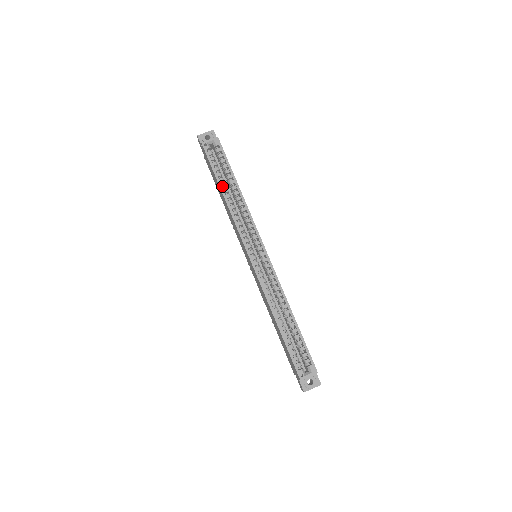
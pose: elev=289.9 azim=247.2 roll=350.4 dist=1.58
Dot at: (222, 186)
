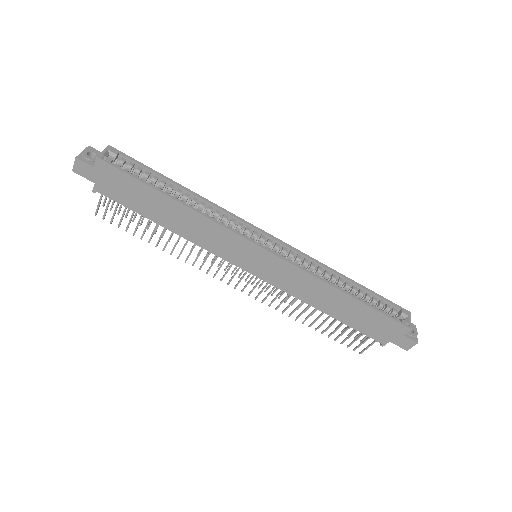
Dot at: (166, 195)
